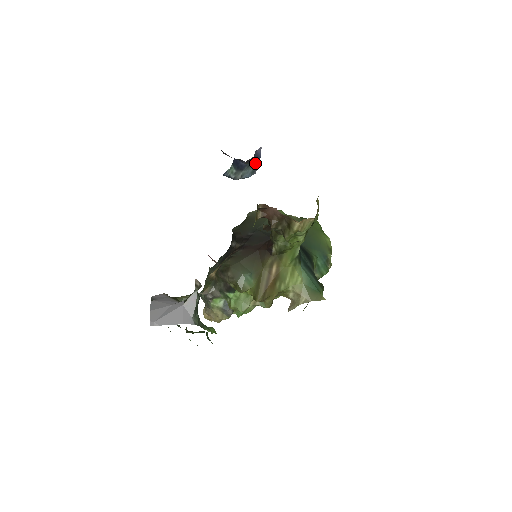
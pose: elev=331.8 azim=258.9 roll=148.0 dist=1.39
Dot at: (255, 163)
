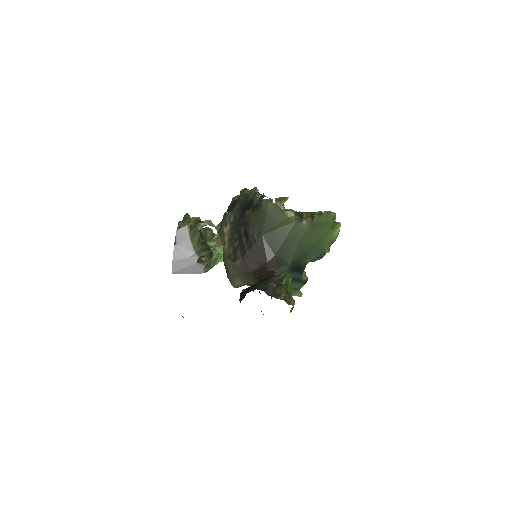
Dot at: occluded
